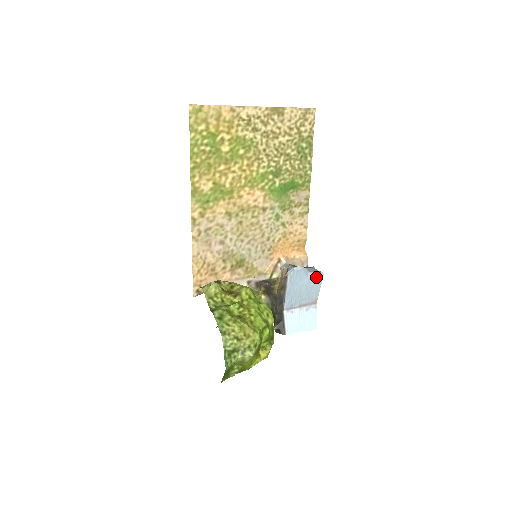
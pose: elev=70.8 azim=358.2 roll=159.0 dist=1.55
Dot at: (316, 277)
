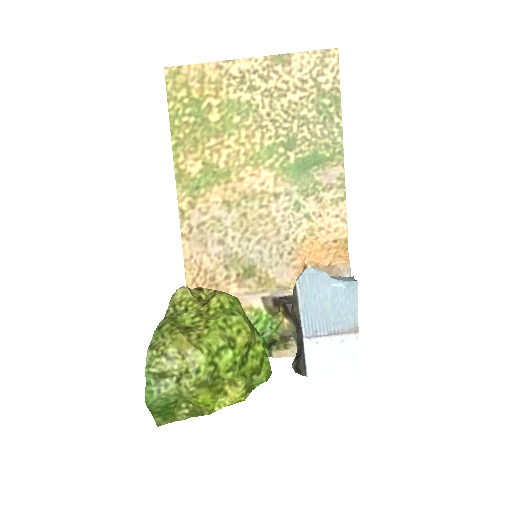
Dot at: (345, 287)
